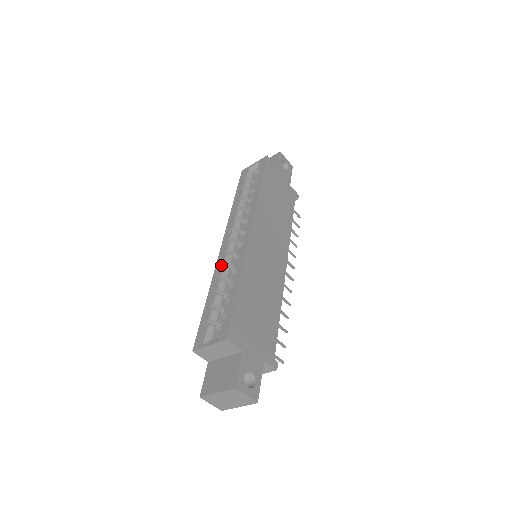
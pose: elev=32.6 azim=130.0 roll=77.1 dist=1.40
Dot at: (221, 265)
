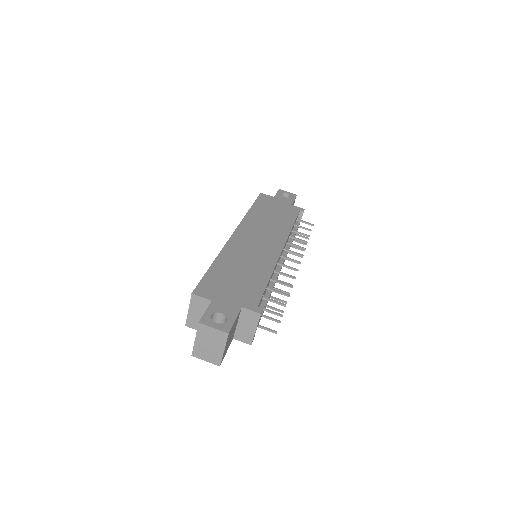
Dot at: occluded
